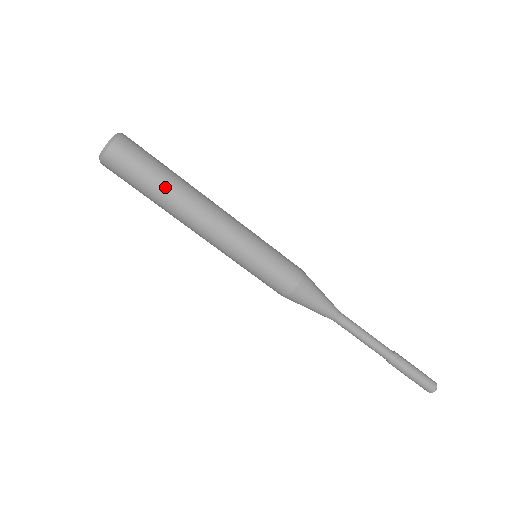
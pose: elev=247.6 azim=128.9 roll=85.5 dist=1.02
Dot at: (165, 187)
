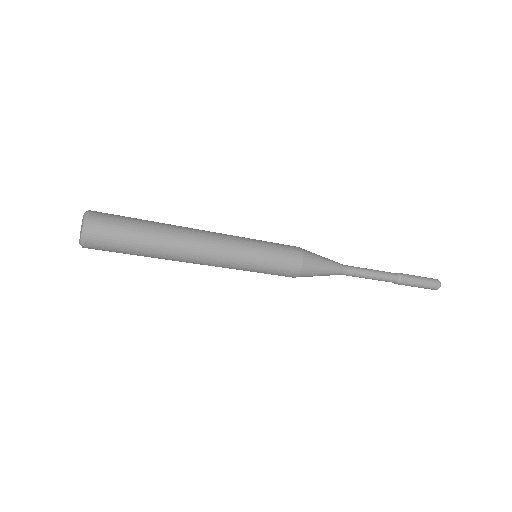
Dot at: (152, 250)
